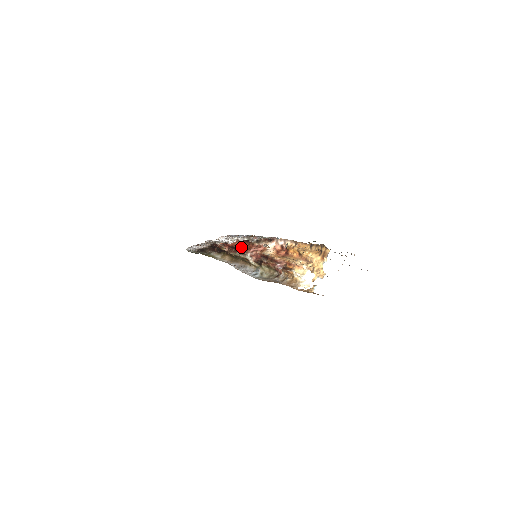
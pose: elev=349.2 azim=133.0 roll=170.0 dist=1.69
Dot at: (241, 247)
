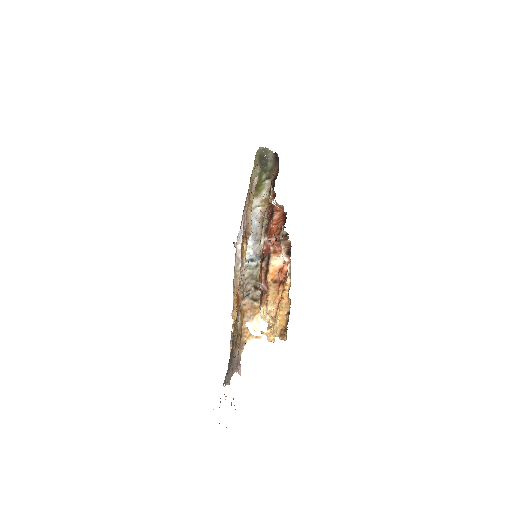
Dot at: occluded
